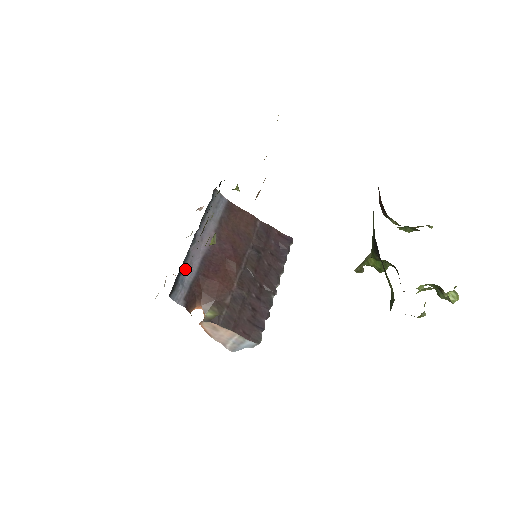
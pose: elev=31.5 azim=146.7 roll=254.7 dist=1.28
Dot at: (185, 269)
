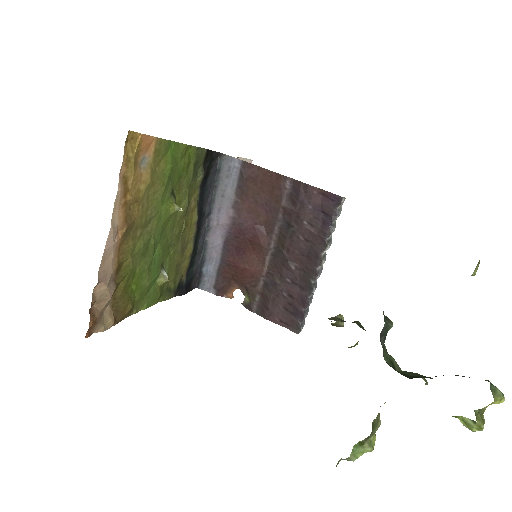
Dot at: (207, 259)
